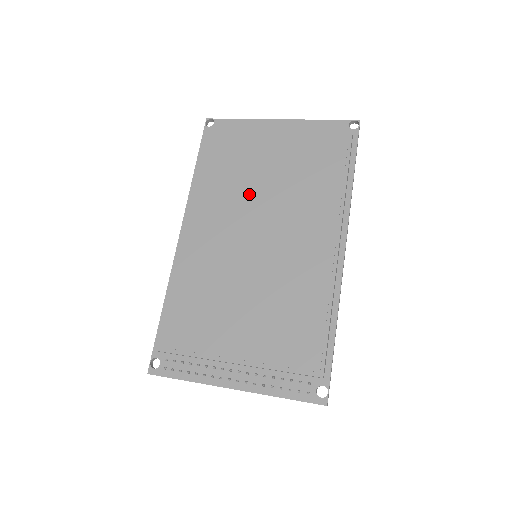
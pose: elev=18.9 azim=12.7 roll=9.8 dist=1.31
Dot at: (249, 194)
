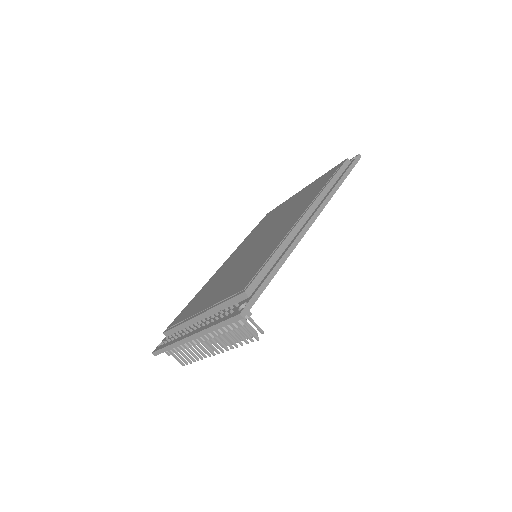
Dot at: (268, 225)
